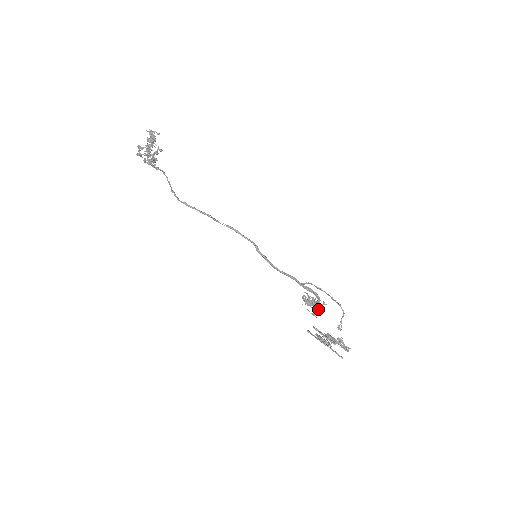
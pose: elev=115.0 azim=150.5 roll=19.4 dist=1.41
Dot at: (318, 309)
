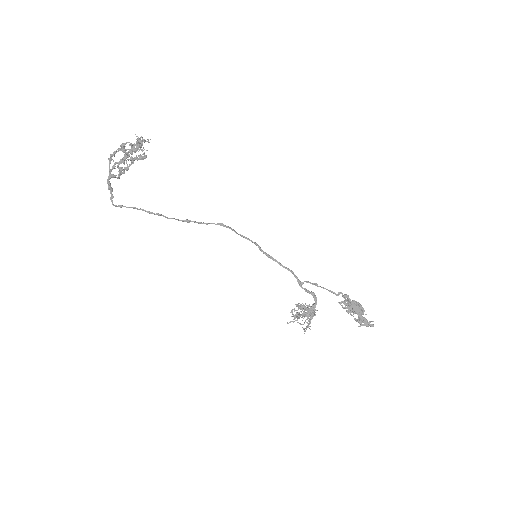
Dot at: (312, 317)
